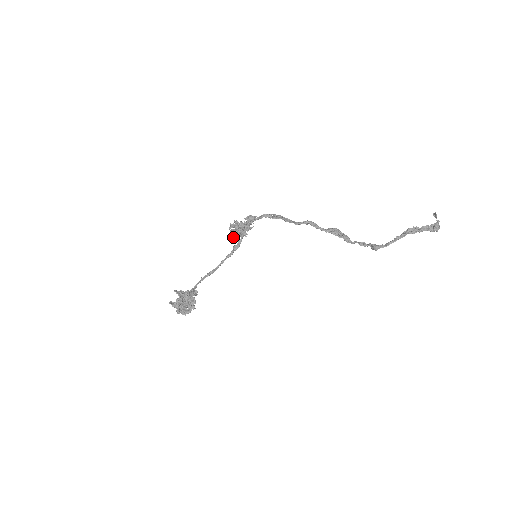
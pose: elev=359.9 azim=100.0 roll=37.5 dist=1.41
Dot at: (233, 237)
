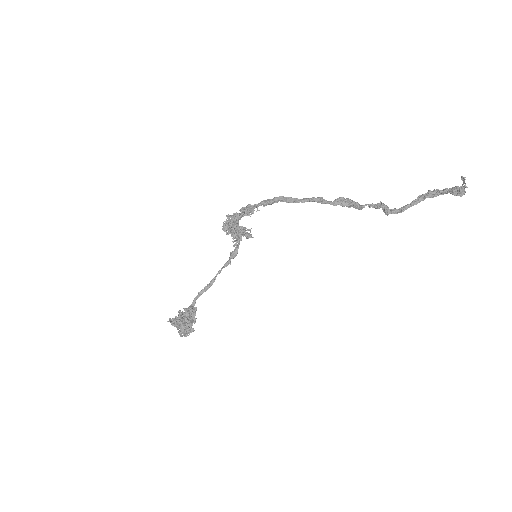
Dot at: (228, 234)
